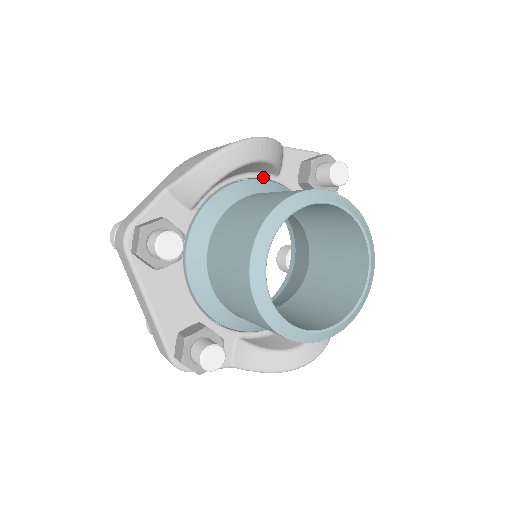
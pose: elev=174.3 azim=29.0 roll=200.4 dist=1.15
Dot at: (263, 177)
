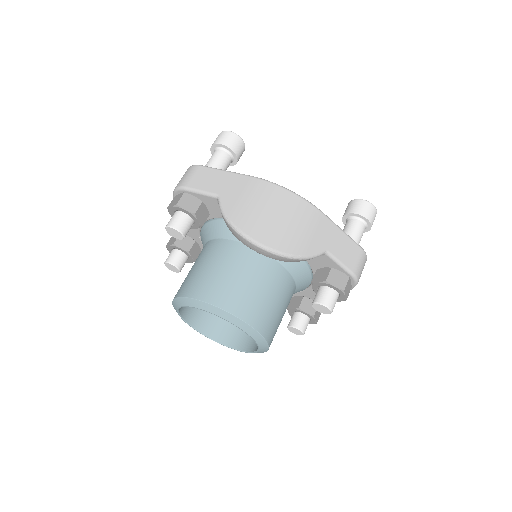
Dot at: occluded
